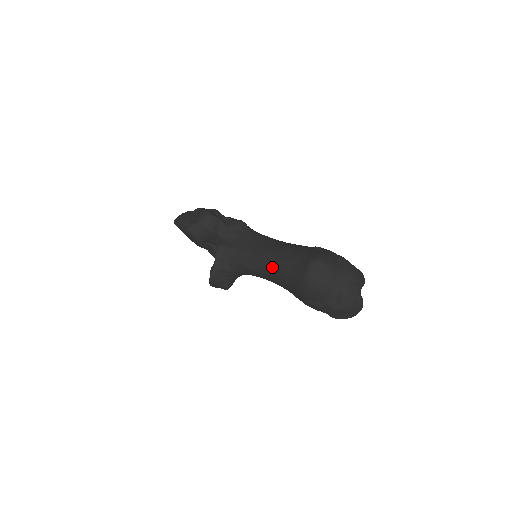
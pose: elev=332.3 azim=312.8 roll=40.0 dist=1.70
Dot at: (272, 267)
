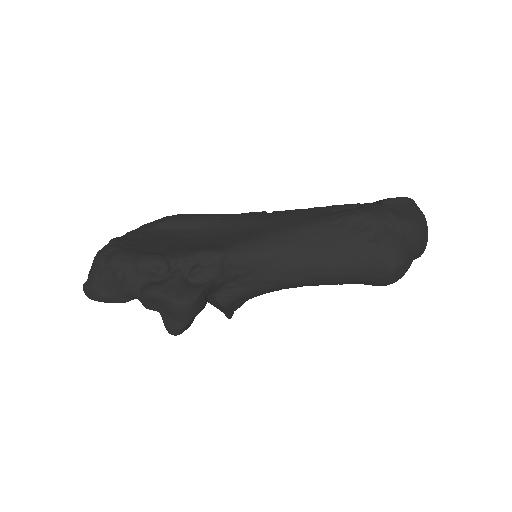
Dot at: occluded
